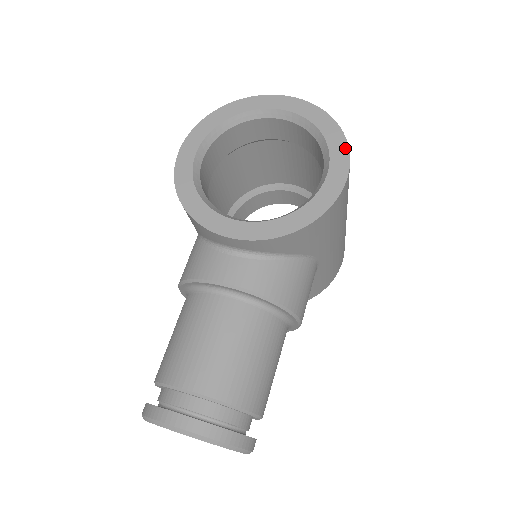
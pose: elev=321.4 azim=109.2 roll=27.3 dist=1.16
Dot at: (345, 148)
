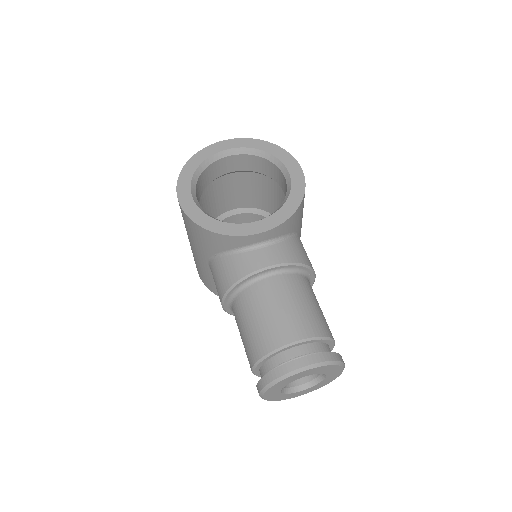
Dot at: (287, 154)
